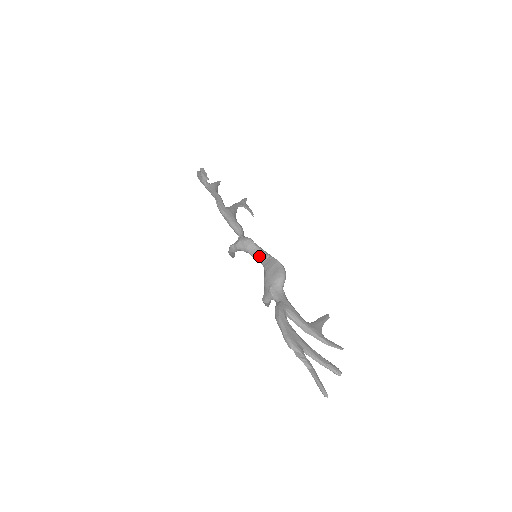
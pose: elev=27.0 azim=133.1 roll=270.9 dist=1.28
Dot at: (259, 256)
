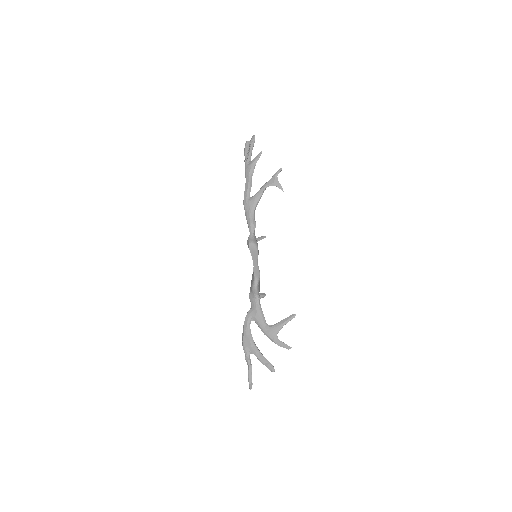
Dot at: occluded
